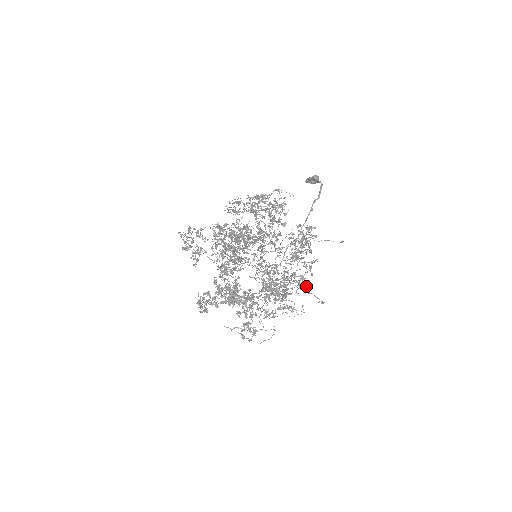
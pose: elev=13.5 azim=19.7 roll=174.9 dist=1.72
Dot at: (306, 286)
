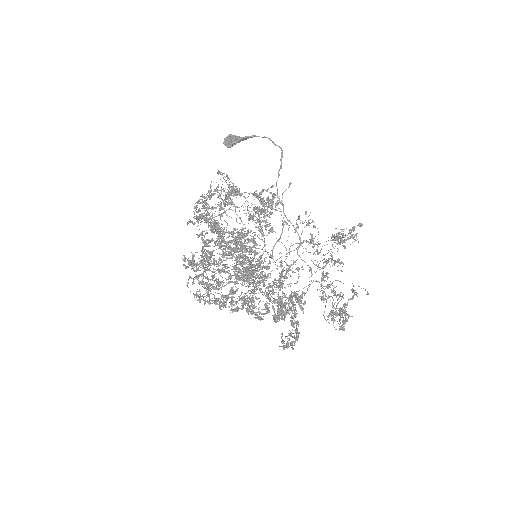
Dot at: occluded
